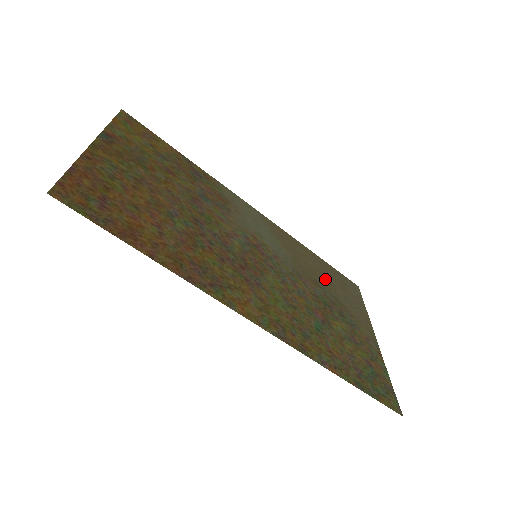
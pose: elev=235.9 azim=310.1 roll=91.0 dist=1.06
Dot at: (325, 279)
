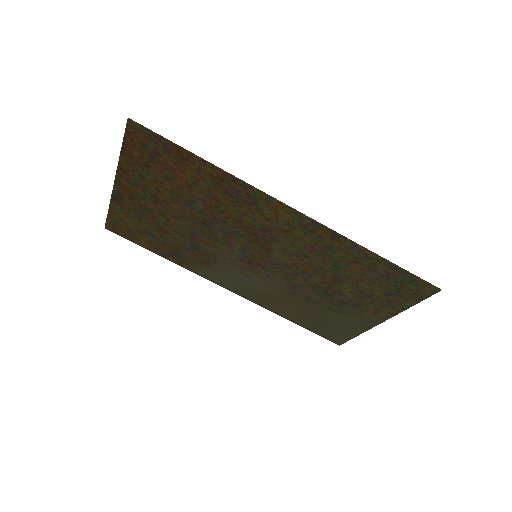
Dot at: (312, 312)
